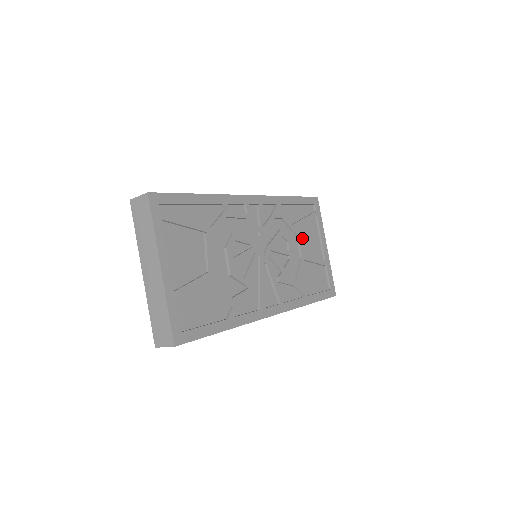
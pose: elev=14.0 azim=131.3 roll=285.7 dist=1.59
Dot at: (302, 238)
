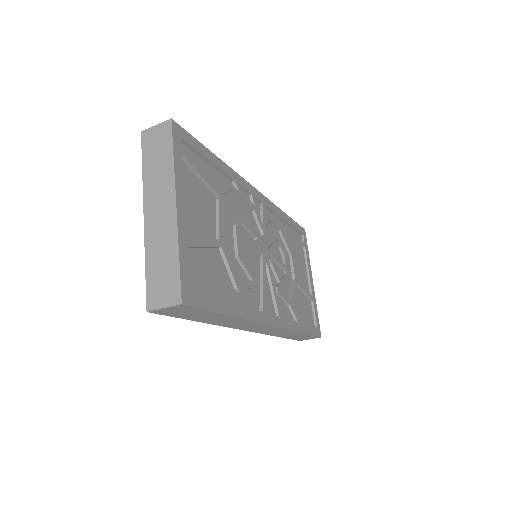
Dot at: (294, 261)
